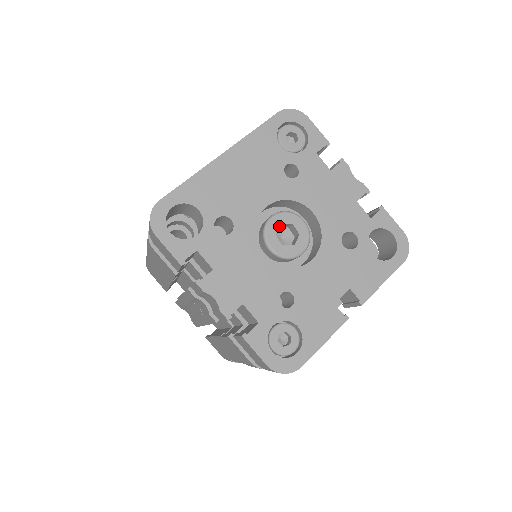
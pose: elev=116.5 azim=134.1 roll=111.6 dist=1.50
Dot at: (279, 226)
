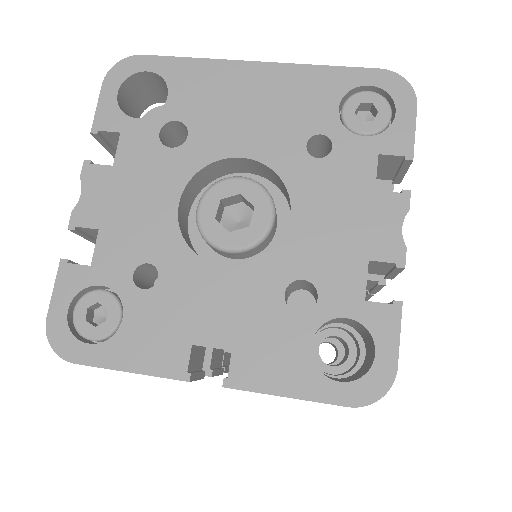
Dot at: (245, 201)
